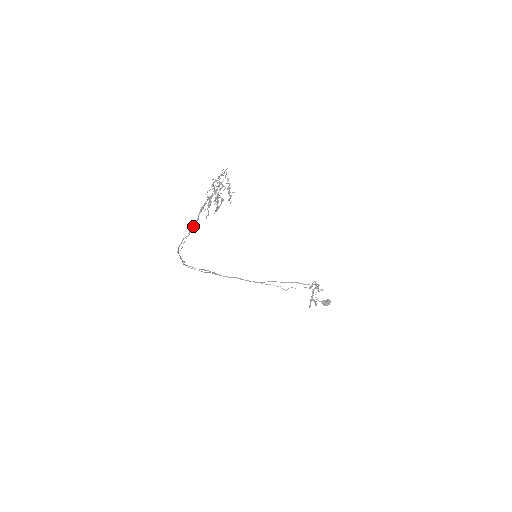
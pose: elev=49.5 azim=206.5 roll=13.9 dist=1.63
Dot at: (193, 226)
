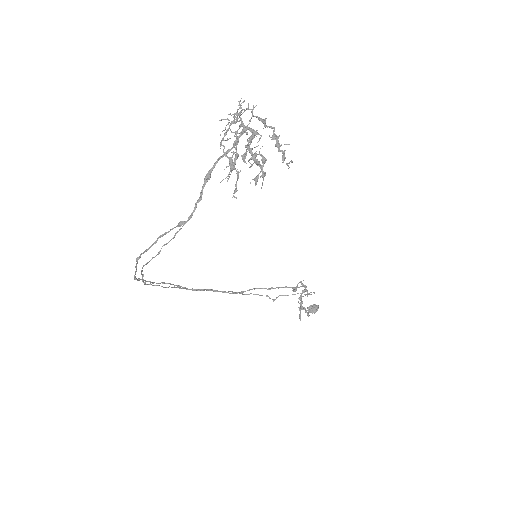
Dot at: occluded
